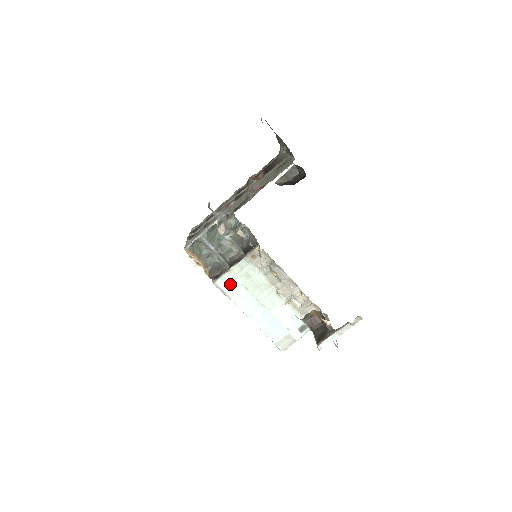
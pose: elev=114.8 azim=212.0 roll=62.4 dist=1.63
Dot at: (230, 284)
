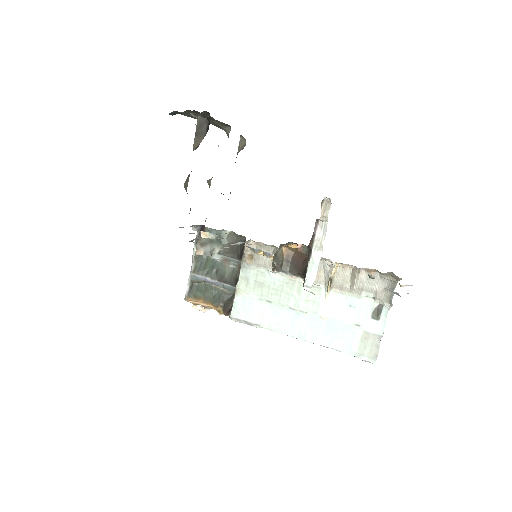
Dot at: (248, 308)
